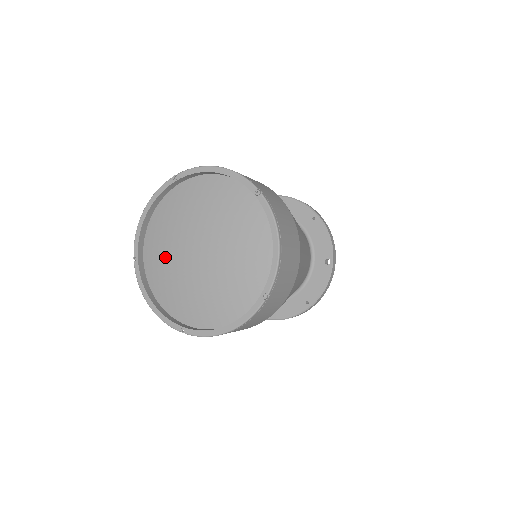
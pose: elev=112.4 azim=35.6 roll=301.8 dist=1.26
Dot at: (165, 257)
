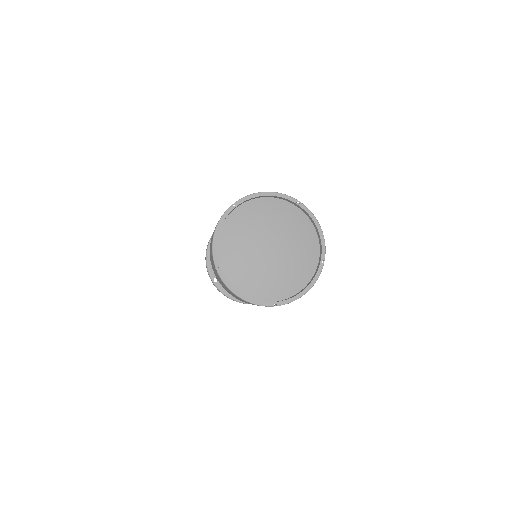
Dot at: (248, 225)
